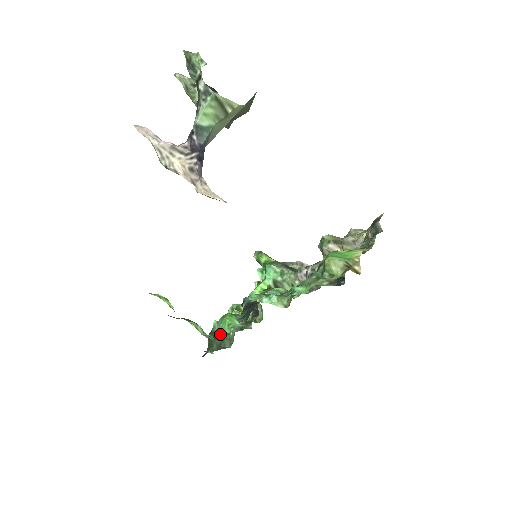
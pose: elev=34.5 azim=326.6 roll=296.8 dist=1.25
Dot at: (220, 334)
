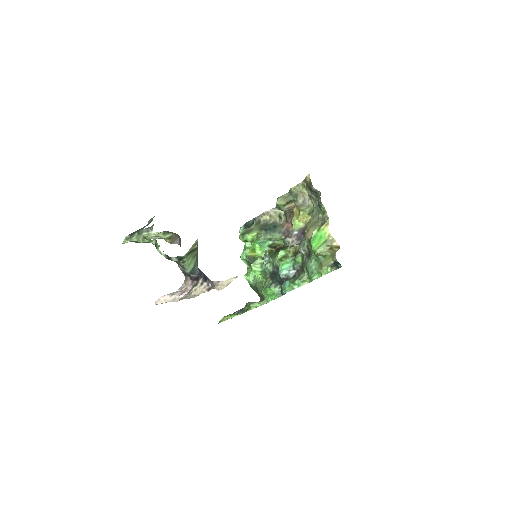
Dot at: (260, 287)
